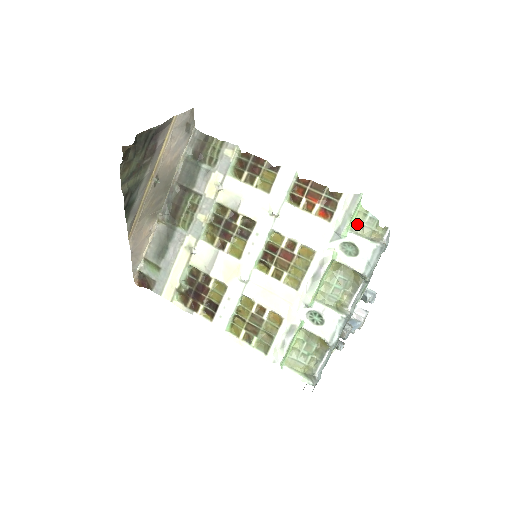
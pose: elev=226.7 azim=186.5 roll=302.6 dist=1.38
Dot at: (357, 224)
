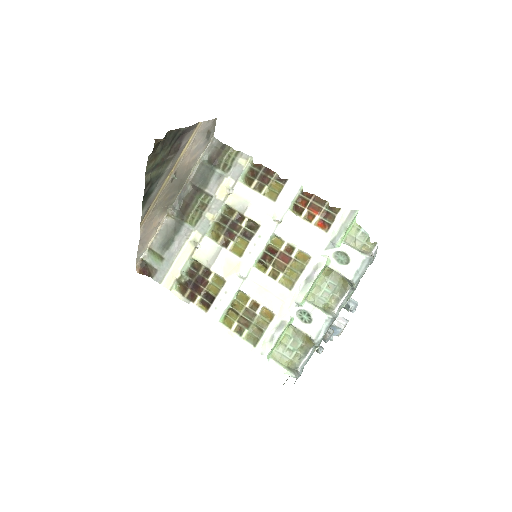
Dot at: (350, 237)
